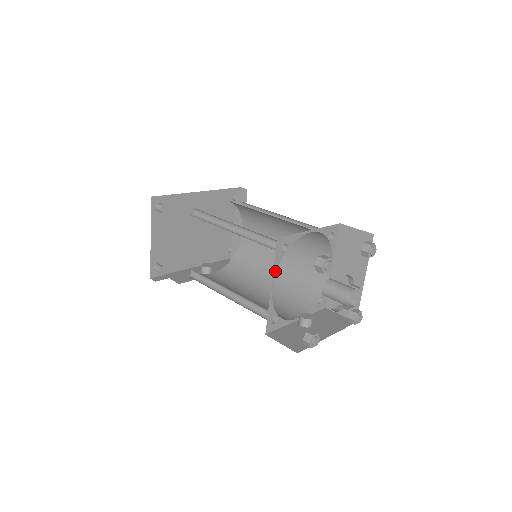
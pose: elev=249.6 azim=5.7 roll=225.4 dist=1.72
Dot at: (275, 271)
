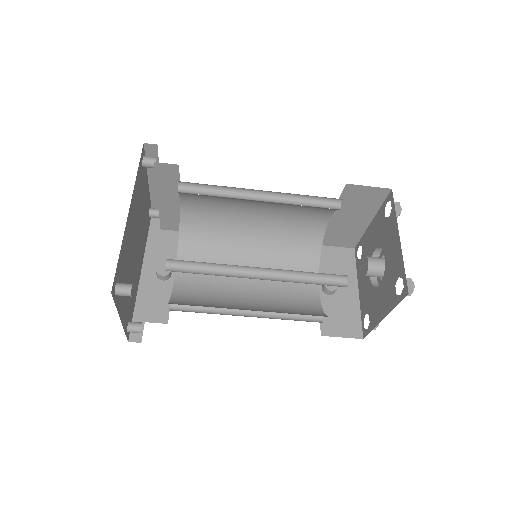
Dot at: occluded
